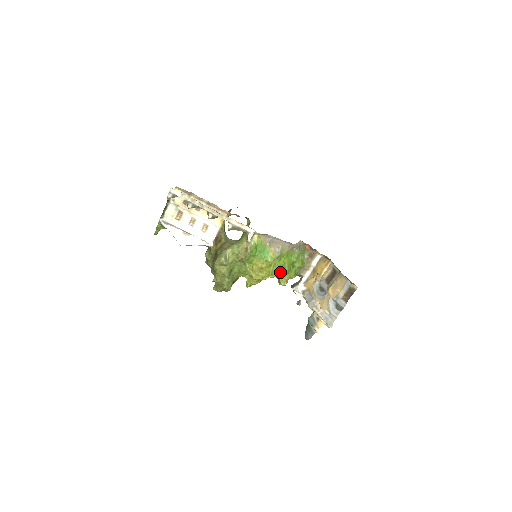
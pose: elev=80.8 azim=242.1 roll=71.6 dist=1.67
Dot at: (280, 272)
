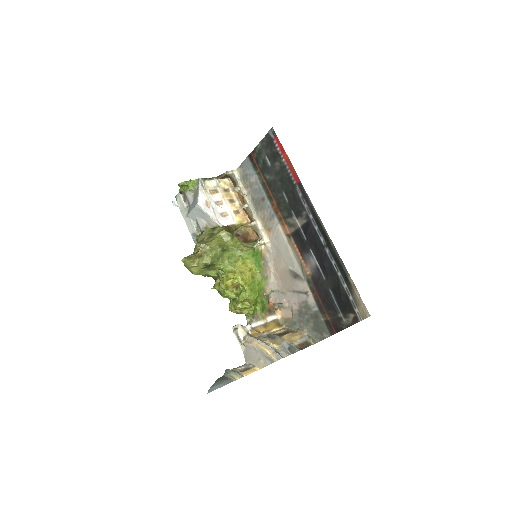
Dot at: (252, 292)
